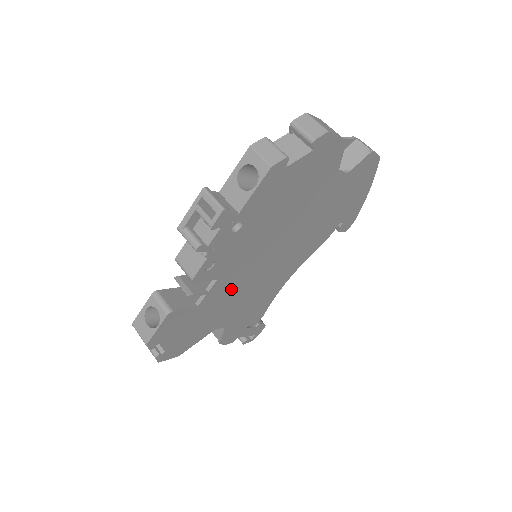
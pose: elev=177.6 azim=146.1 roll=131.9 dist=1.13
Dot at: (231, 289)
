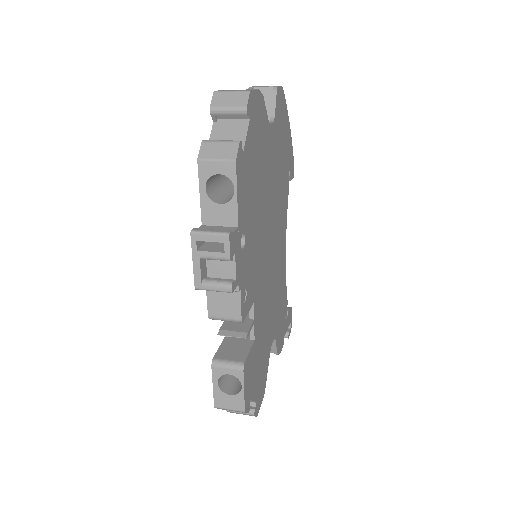
Dot at: (263, 301)
